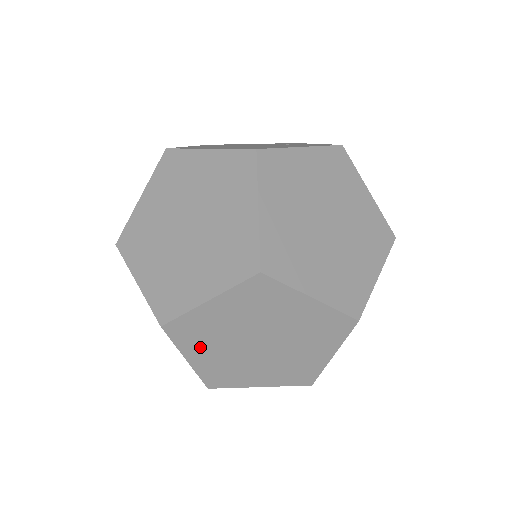
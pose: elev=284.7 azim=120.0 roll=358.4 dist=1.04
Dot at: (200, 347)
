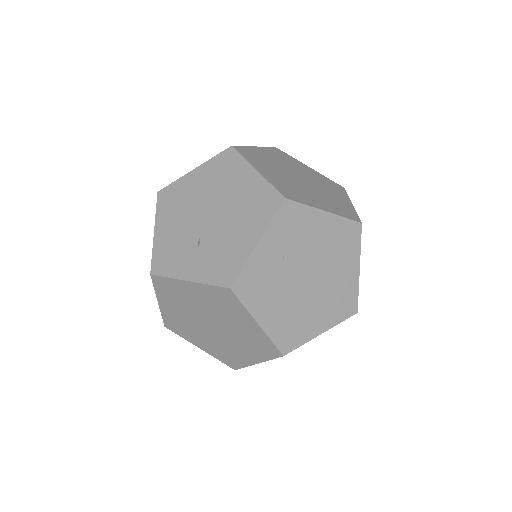
Dot at: (263, 166)
